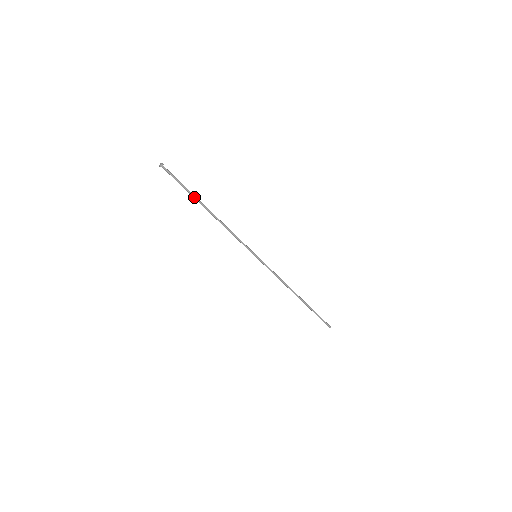
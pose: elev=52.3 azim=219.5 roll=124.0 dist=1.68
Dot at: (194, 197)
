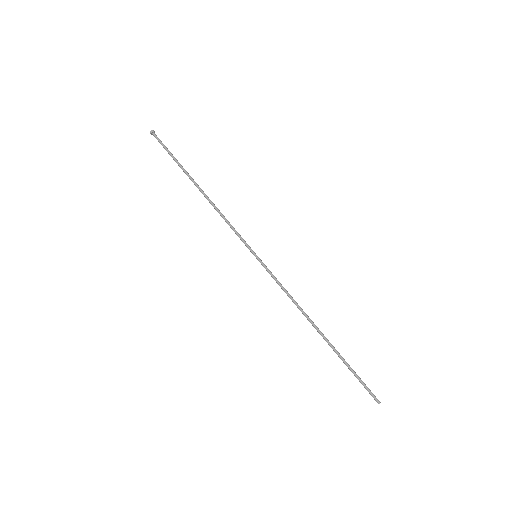
Dot at: (184, 169)
